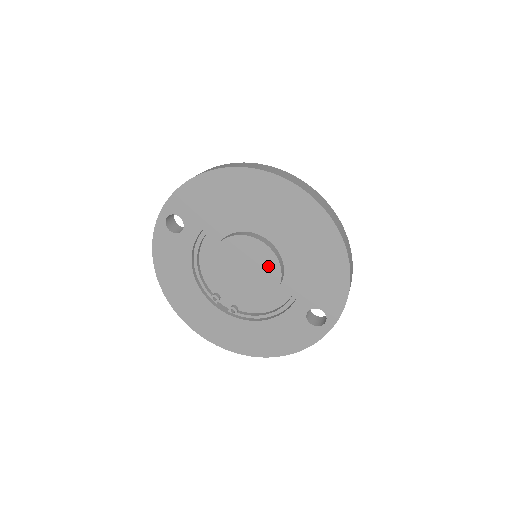
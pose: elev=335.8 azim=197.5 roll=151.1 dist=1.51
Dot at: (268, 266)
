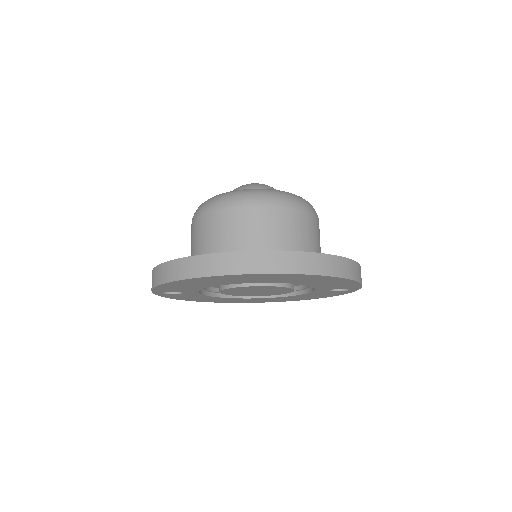
Dot at: (275, 289)
